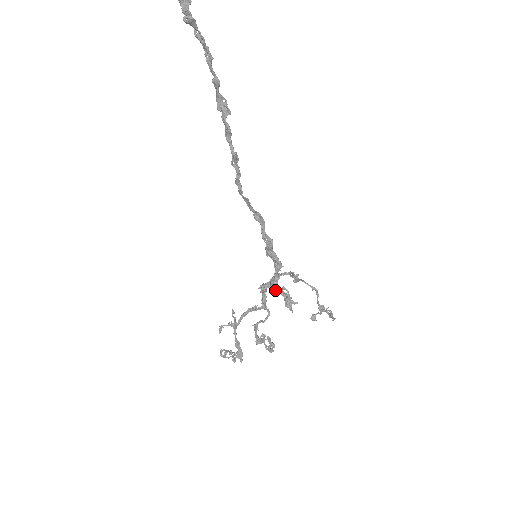
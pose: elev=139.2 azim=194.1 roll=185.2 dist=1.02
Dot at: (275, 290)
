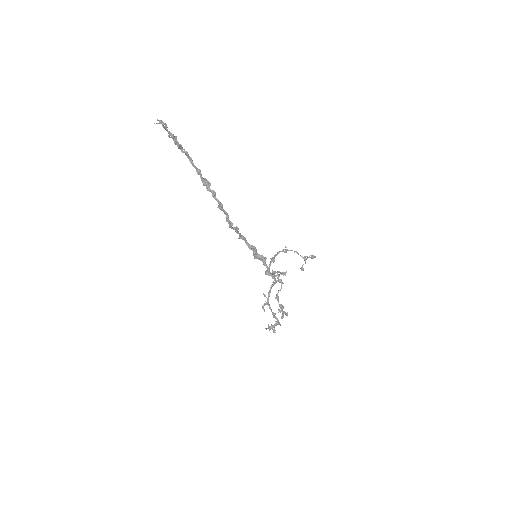
Dot at: occluded
